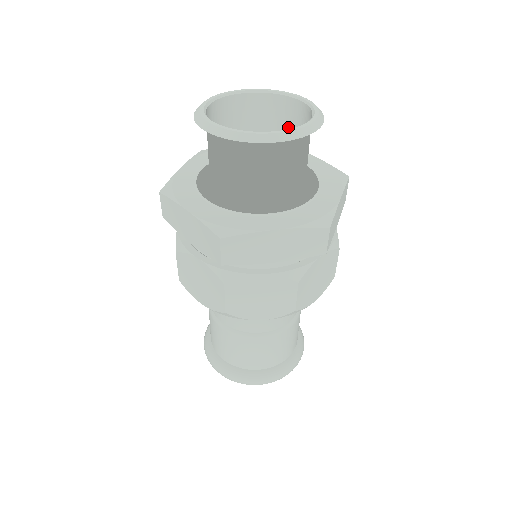
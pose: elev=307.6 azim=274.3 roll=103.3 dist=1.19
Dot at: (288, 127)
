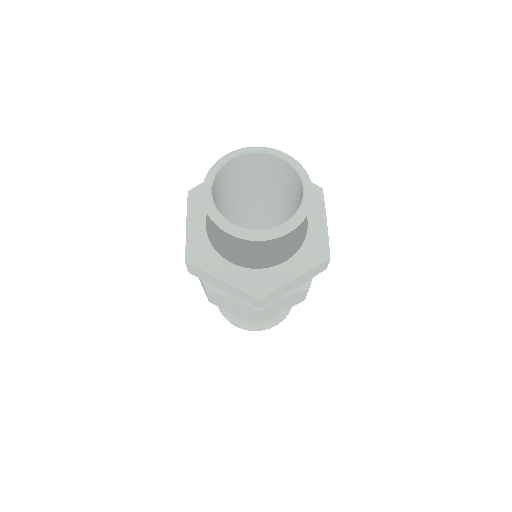
Dot at: (270, 171)
